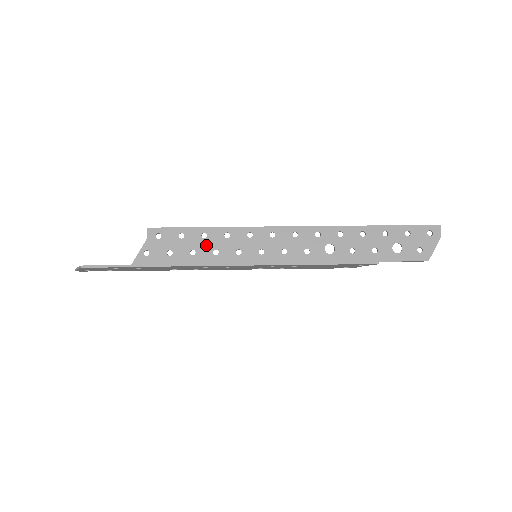
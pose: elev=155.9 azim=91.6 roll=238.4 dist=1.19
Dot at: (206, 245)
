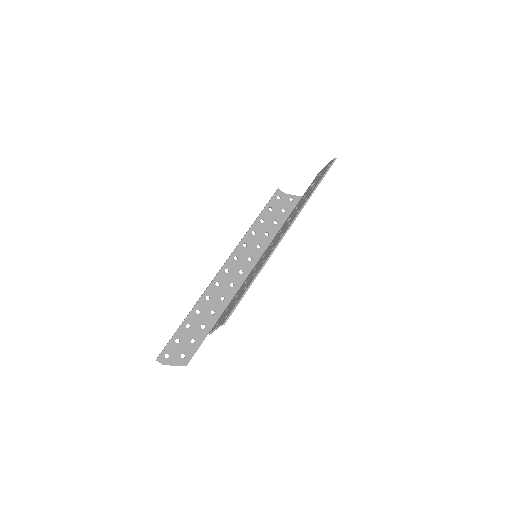
Dot at: occluded
